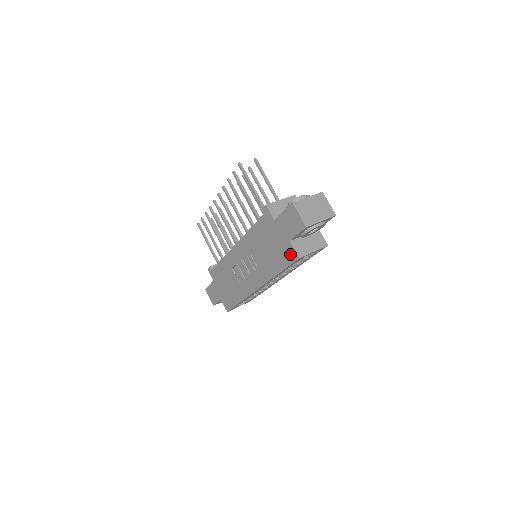
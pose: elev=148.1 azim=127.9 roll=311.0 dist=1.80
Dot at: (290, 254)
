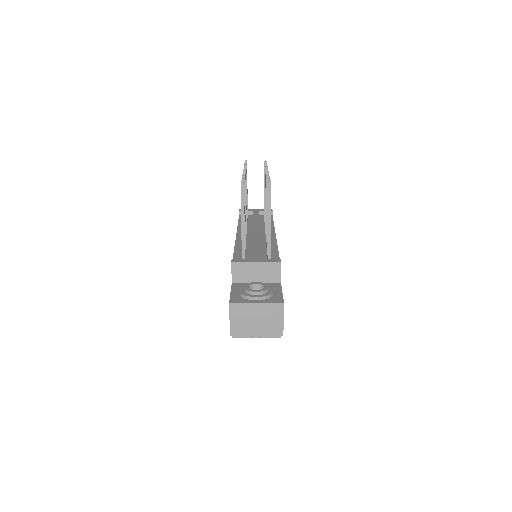
Dot at: occluded
